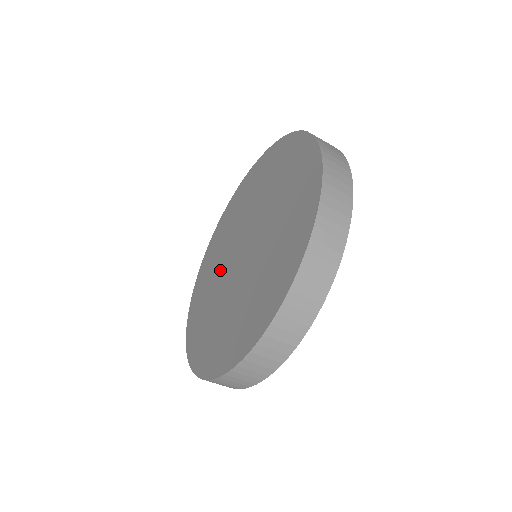
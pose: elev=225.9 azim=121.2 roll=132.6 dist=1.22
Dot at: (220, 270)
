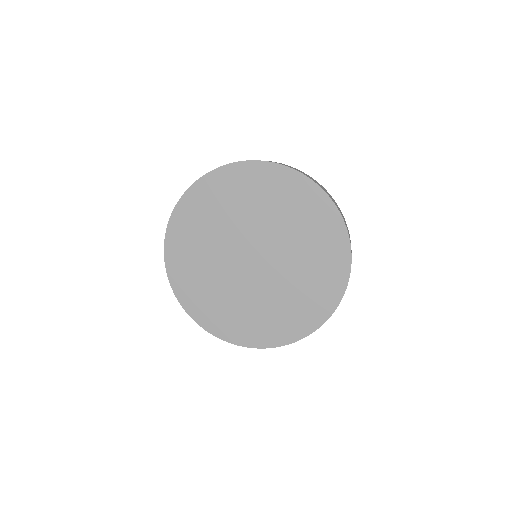
Dot at: (221, 270)
